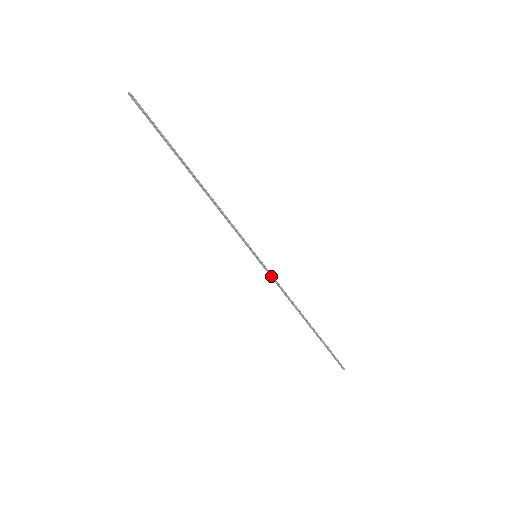
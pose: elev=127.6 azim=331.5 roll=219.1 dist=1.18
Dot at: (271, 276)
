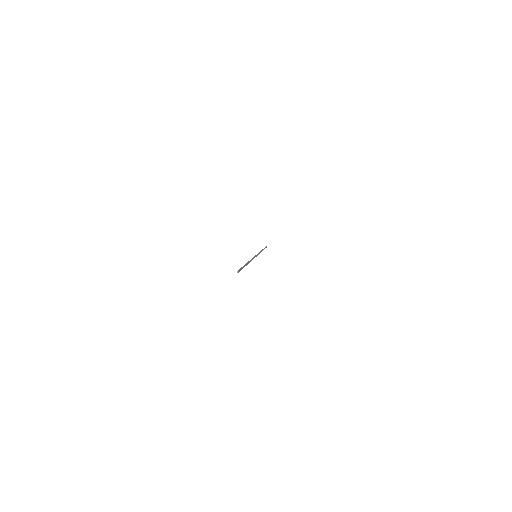
Dot at: occluded
